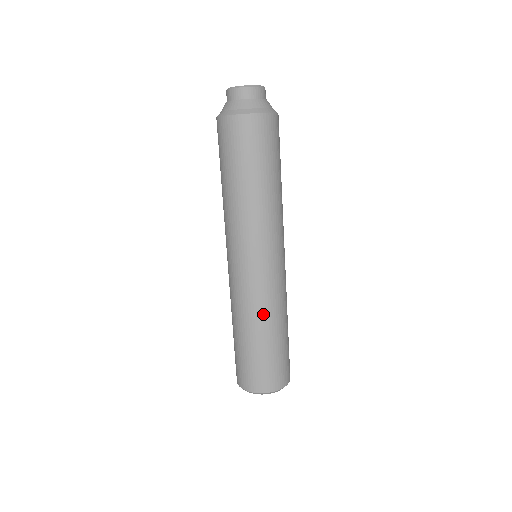
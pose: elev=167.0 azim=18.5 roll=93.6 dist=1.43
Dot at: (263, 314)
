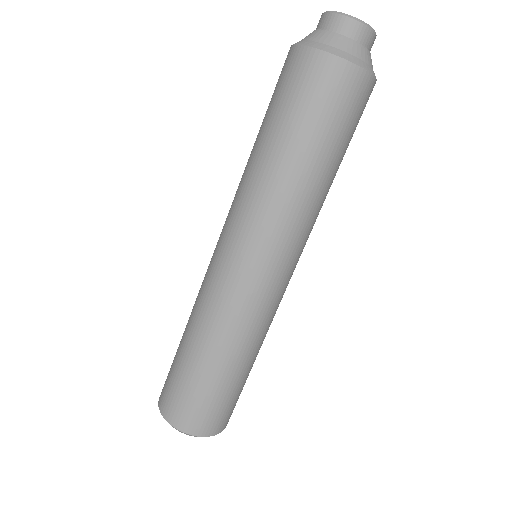
Dot at: (258, 339)
